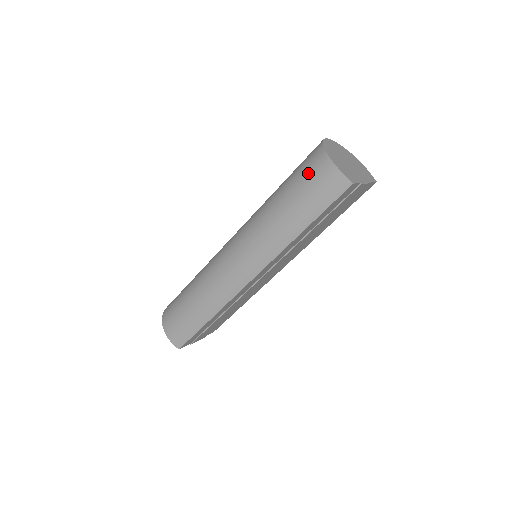
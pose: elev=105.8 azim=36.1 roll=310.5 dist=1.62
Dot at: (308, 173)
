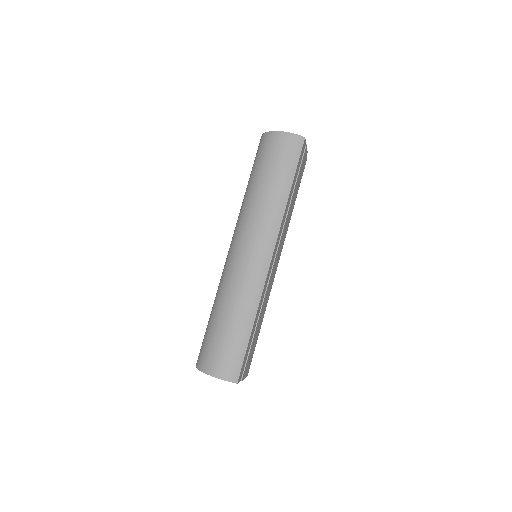
Dot at: (269, 151)
